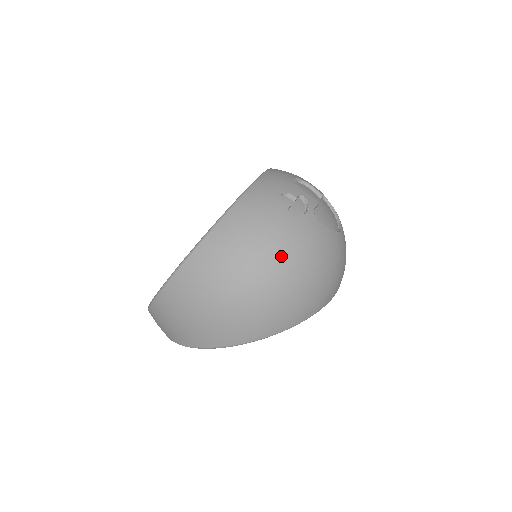
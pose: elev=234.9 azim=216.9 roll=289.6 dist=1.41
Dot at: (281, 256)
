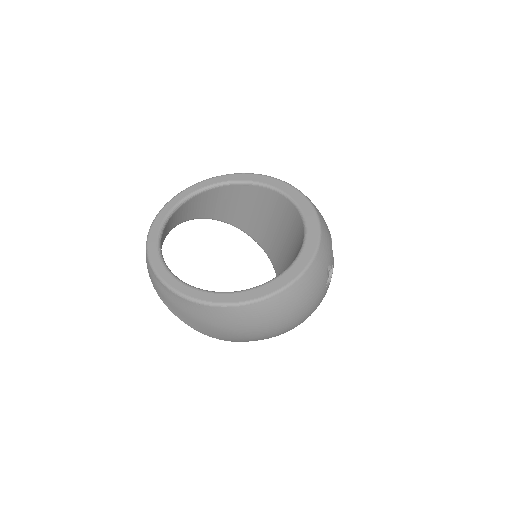
Dot at: (306, 316)
